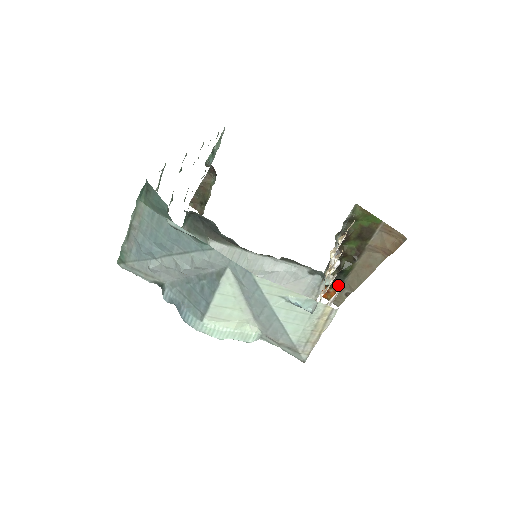
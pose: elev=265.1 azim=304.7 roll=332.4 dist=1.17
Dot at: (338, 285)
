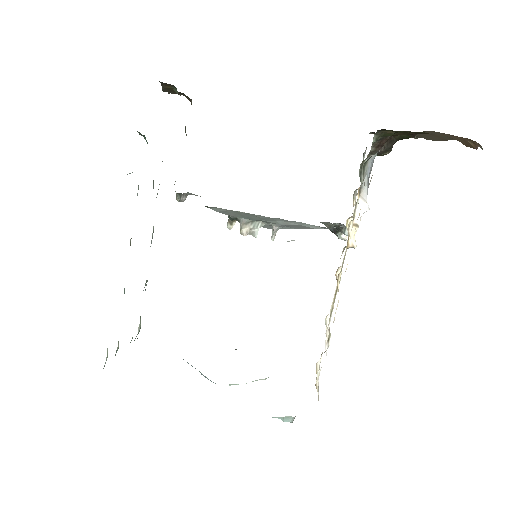
Dot at: occluded
